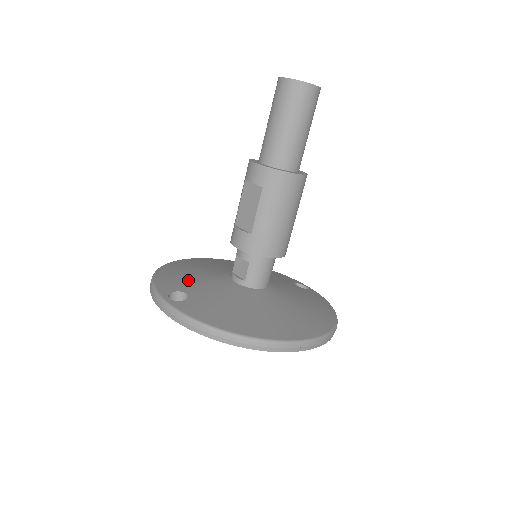
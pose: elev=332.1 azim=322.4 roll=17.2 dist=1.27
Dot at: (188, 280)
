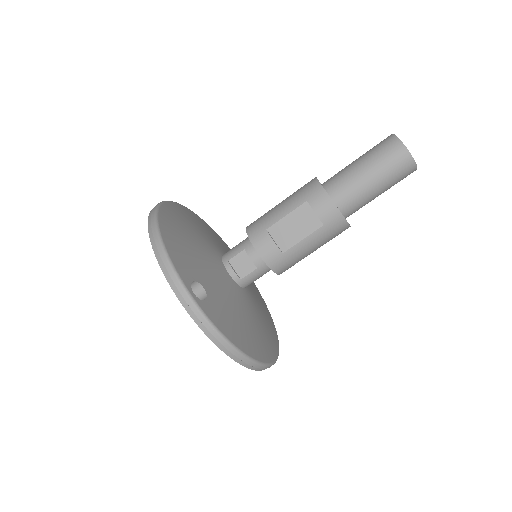
Dot at: (195, 260)
